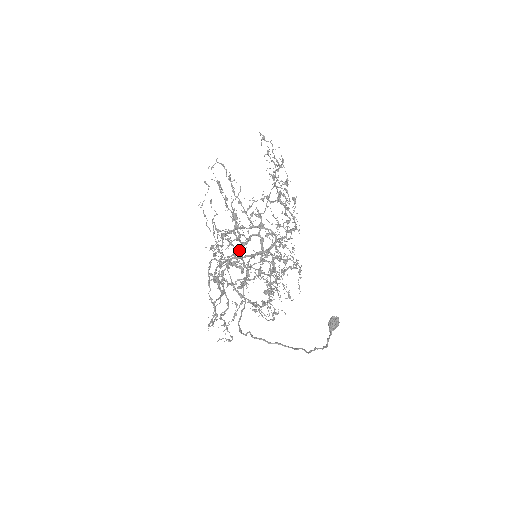
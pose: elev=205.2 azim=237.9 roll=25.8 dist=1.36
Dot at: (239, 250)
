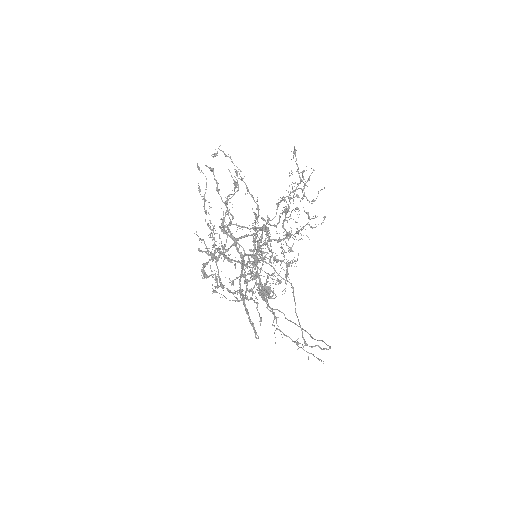
Dot at: occluded
